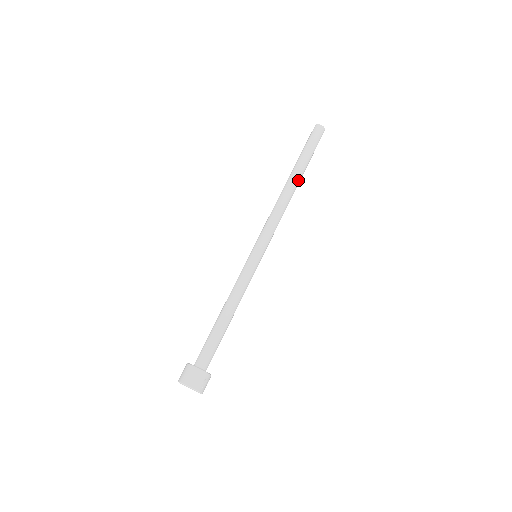
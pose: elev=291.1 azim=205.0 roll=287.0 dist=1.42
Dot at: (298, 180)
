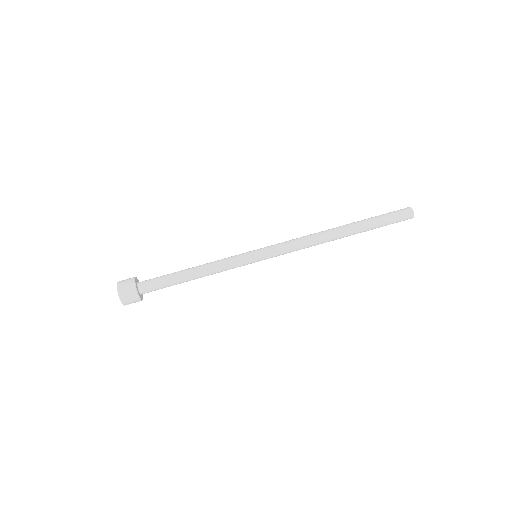
Dot at: (347, 236)
